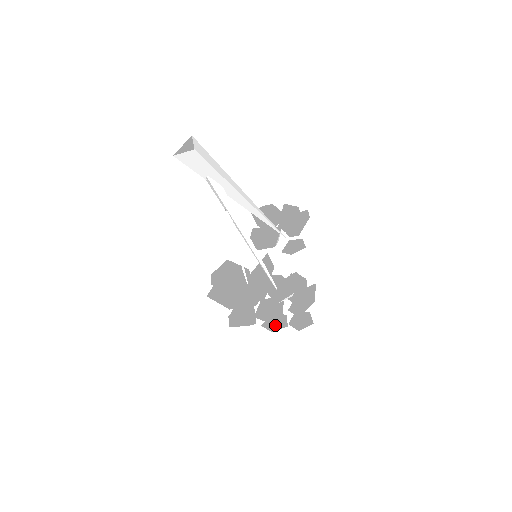
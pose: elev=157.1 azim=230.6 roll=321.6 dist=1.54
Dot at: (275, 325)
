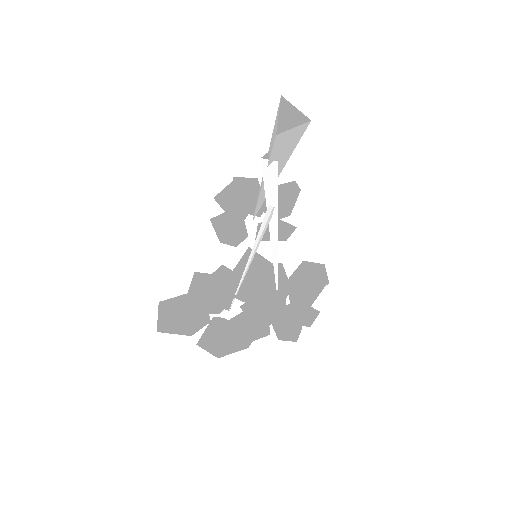
Dot at: (290, 332)
